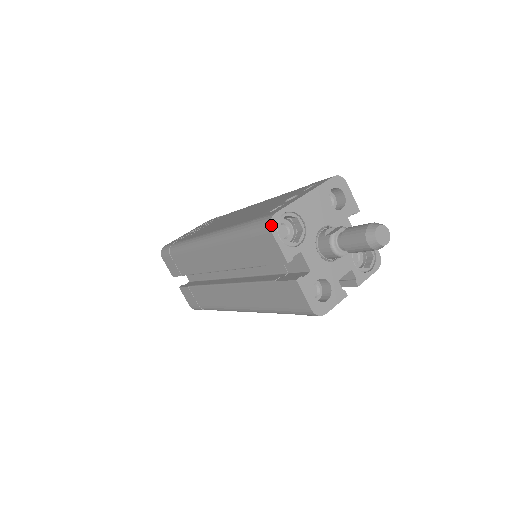
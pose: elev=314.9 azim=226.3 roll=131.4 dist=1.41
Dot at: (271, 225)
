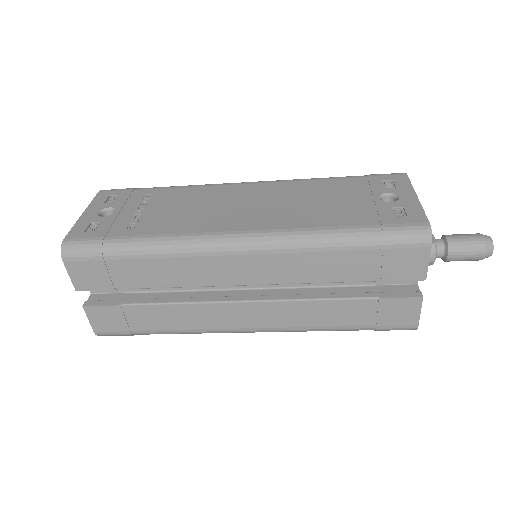
Dot at: occluded
